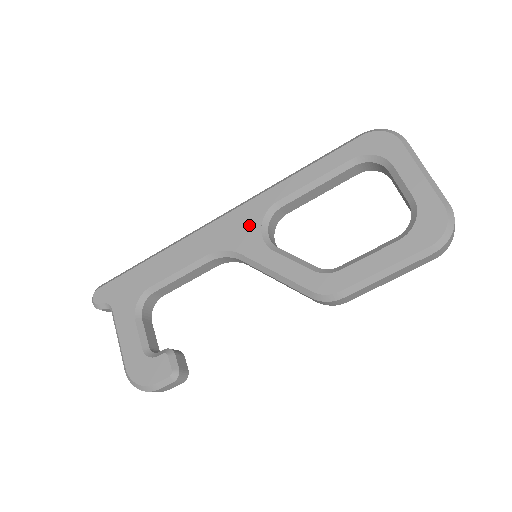
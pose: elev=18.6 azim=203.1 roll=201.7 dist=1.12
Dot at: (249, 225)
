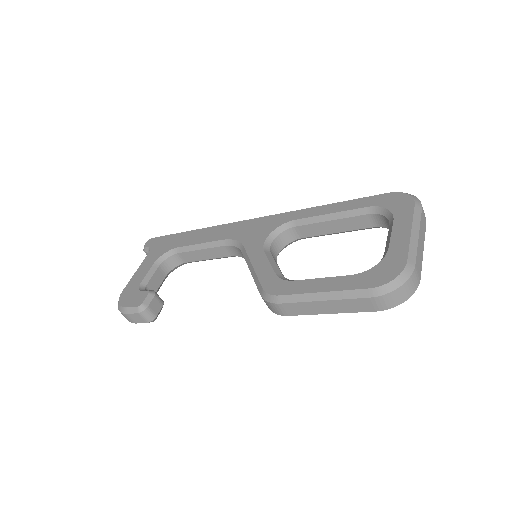
Dot at: (265, 229)
